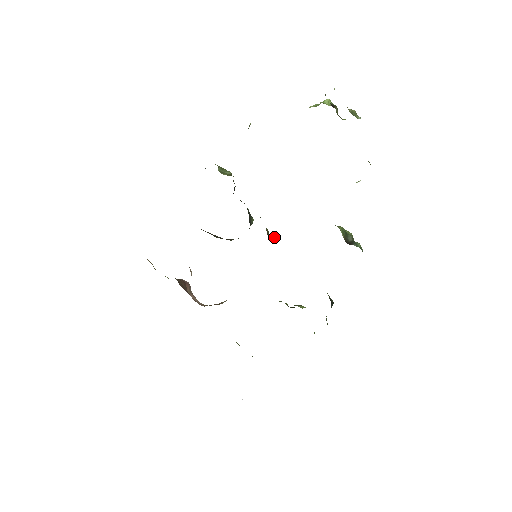
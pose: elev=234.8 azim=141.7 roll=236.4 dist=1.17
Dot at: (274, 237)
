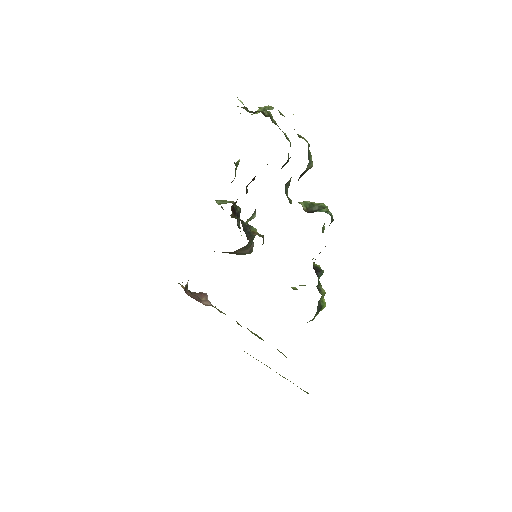
Dot at: (257, 234)
